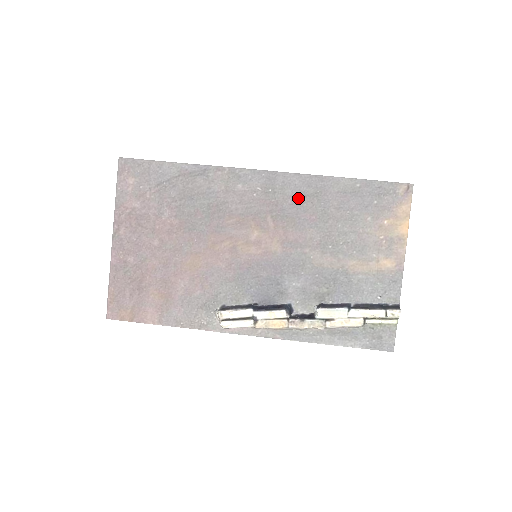
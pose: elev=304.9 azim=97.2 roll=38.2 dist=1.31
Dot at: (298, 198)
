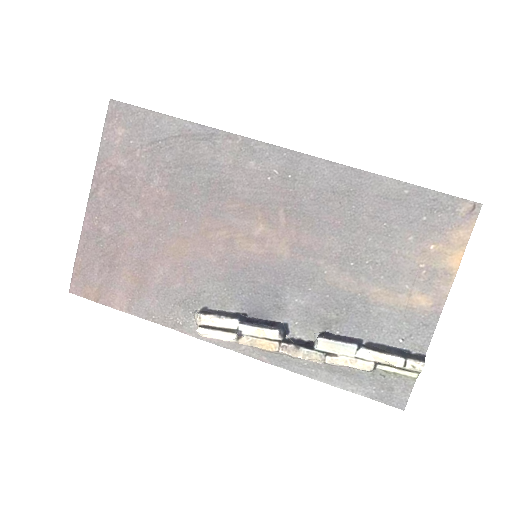
Dot at: (323, 193)
